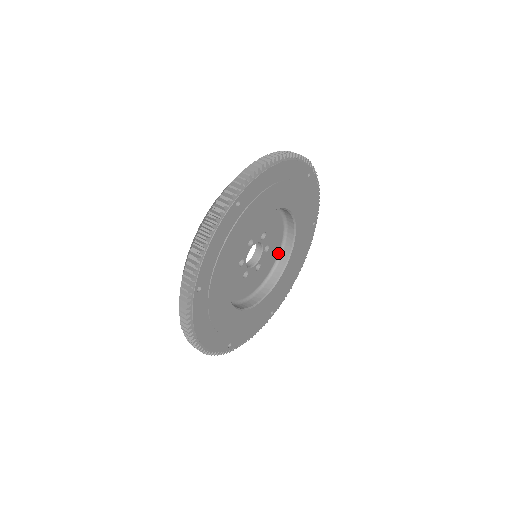
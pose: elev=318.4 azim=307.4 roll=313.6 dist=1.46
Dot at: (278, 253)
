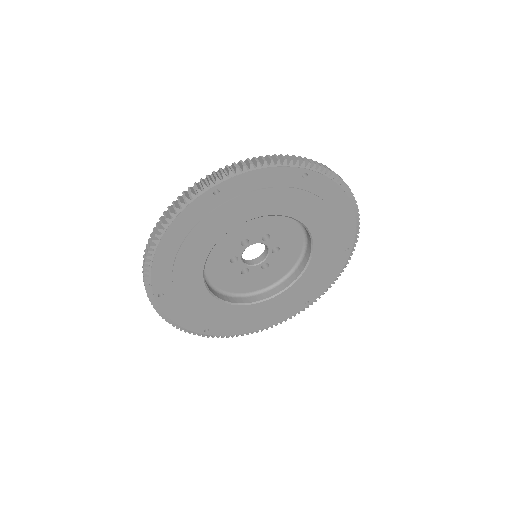
Dot at: (264, 288)
